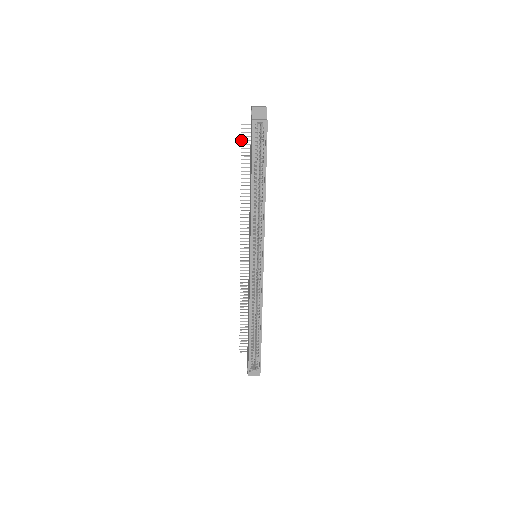
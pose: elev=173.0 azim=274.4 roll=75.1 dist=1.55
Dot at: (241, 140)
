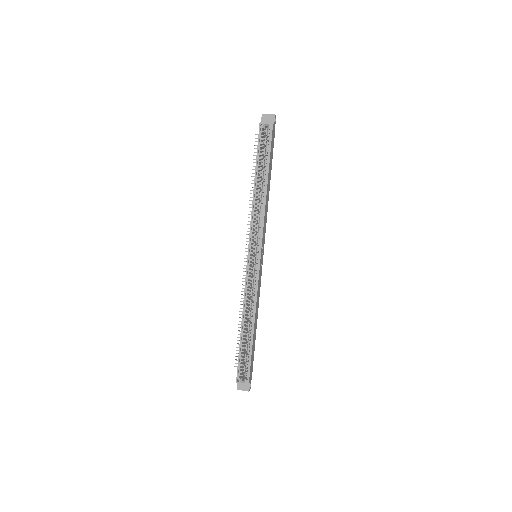
Dot at: (254, 148)
